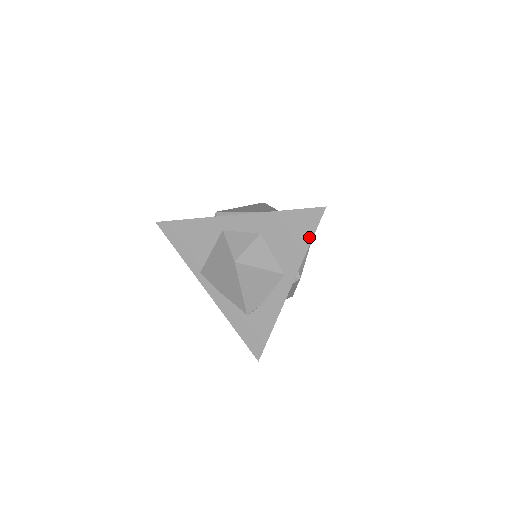
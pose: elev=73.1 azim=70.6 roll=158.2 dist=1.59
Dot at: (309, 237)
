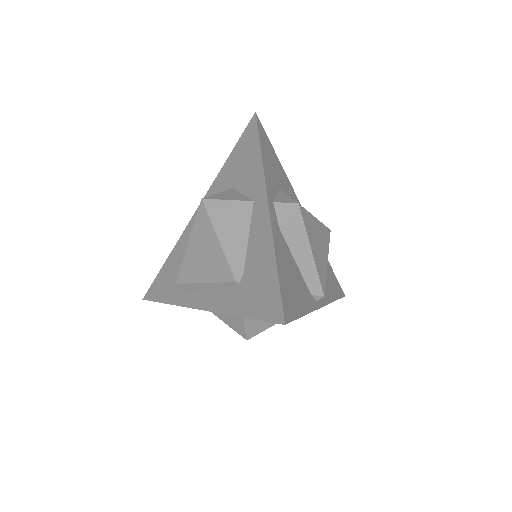
Dot at: occluded
